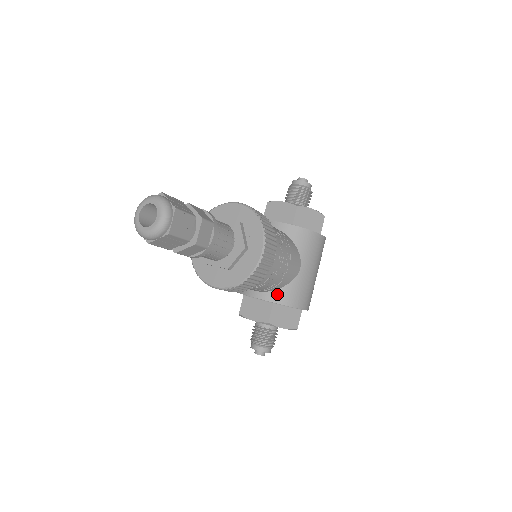
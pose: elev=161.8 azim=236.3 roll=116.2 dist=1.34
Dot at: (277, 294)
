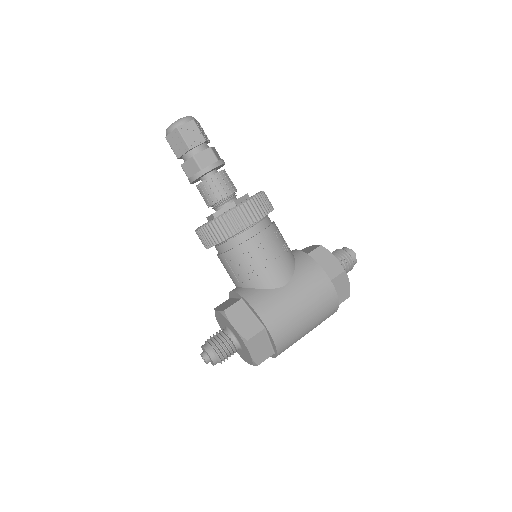
Dot at: (249, 291)
